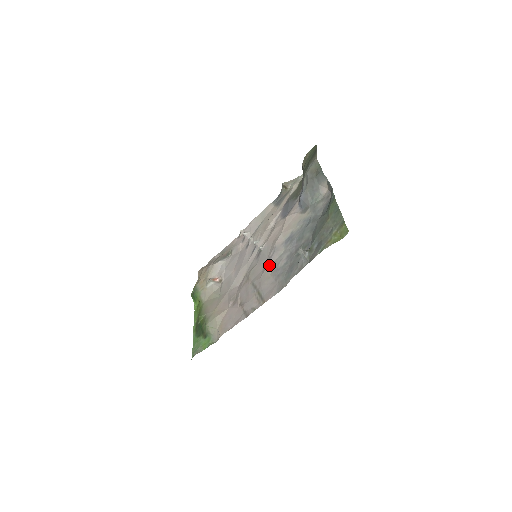
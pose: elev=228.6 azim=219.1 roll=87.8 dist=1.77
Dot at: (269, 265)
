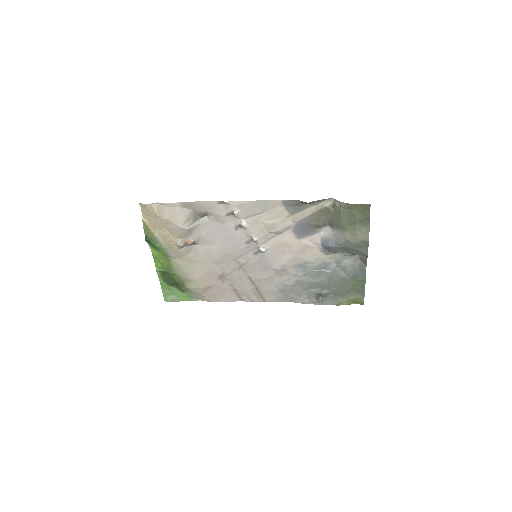
Dot at: (274, 276)
